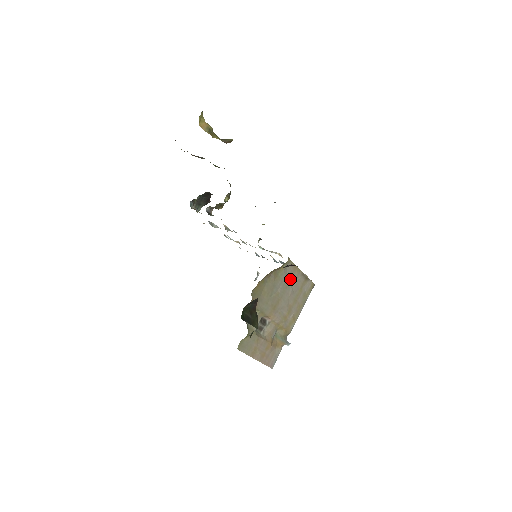
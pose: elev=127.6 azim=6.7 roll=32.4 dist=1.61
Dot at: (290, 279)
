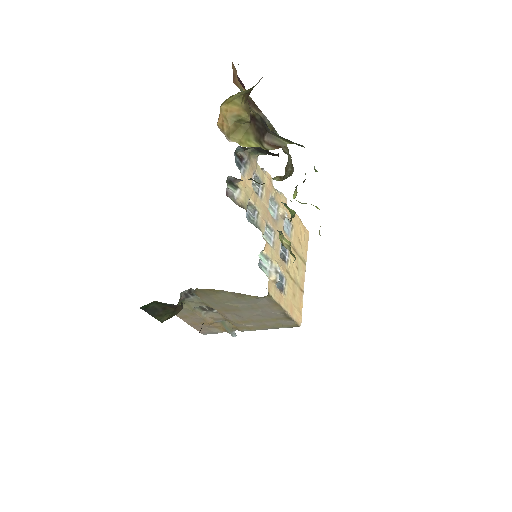
Dot at: (263, 307)
